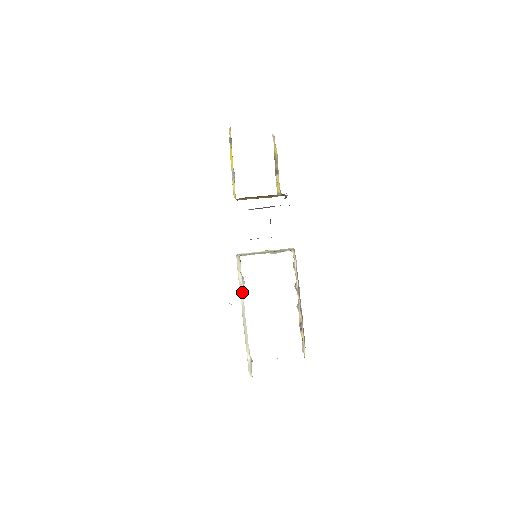
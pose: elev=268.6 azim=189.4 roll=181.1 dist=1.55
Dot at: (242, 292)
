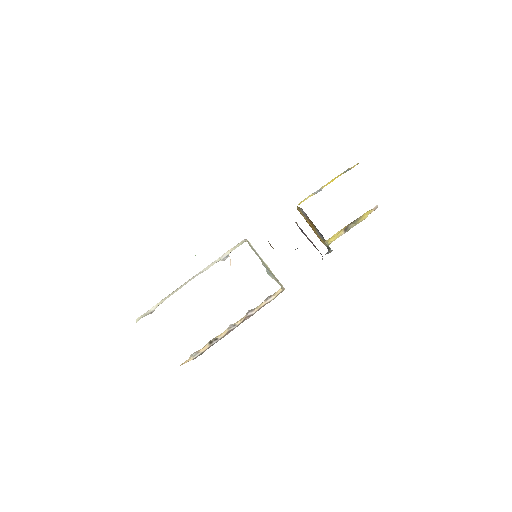
Dot at: occluded
